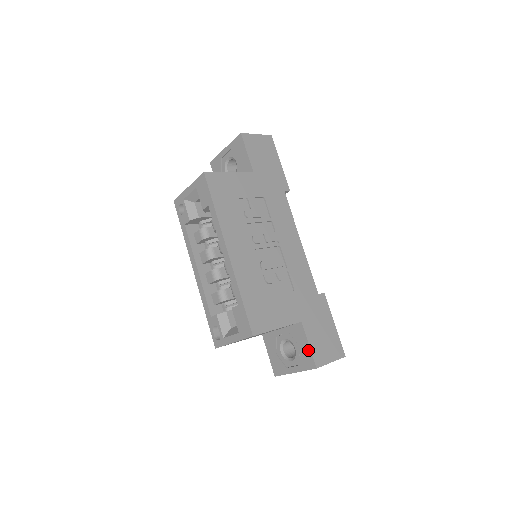
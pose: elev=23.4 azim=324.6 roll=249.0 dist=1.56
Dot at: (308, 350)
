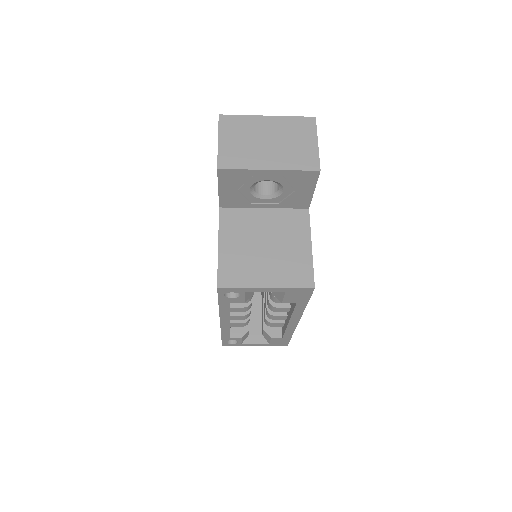
Dot at: occluded
